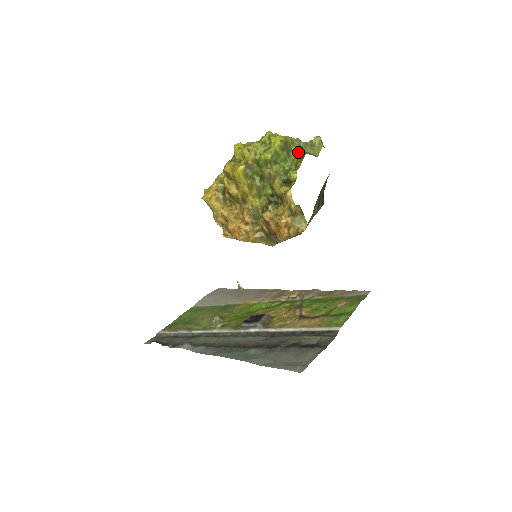
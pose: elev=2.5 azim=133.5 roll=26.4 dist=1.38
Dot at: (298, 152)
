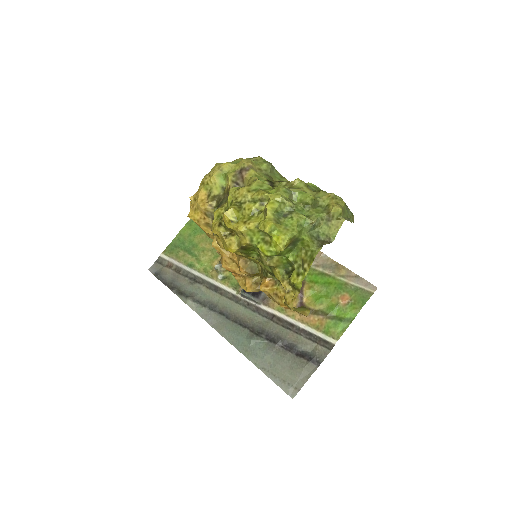
Dot at: (307, 244)
